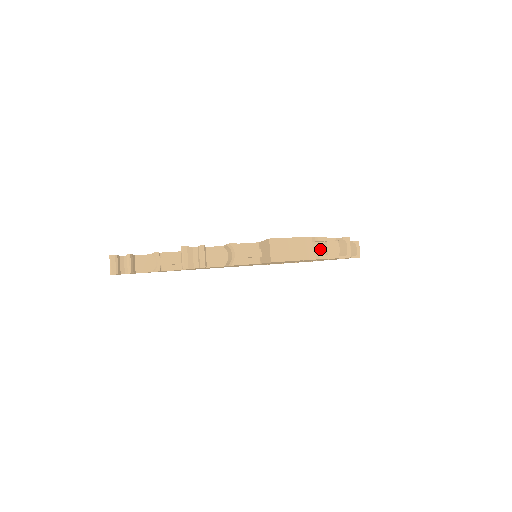
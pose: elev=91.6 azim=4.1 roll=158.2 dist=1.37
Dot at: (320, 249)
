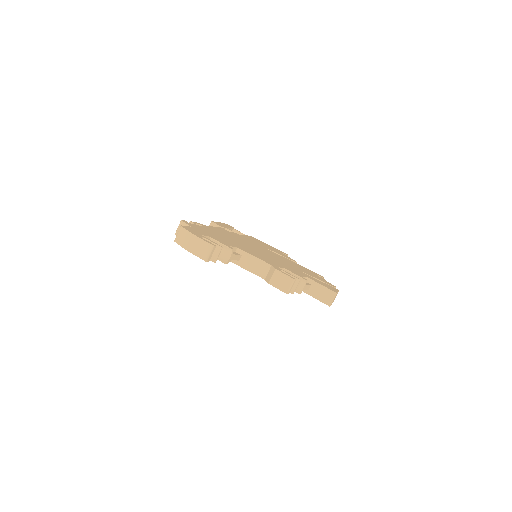
Dot at: occluded
